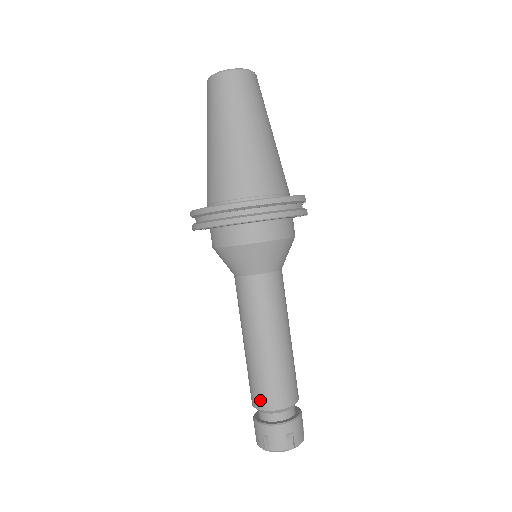
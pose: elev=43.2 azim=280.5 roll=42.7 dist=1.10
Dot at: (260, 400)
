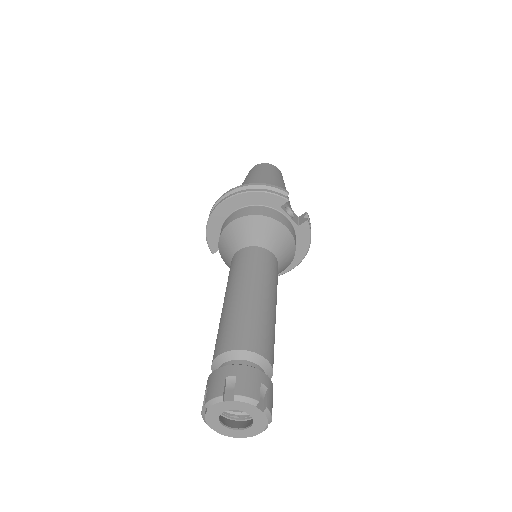
Dot at: (214, 352)
